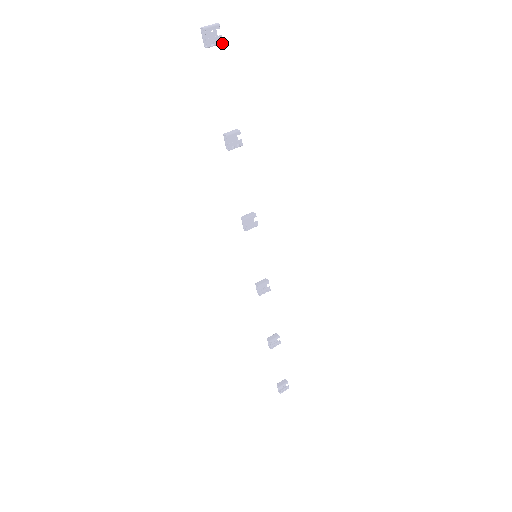
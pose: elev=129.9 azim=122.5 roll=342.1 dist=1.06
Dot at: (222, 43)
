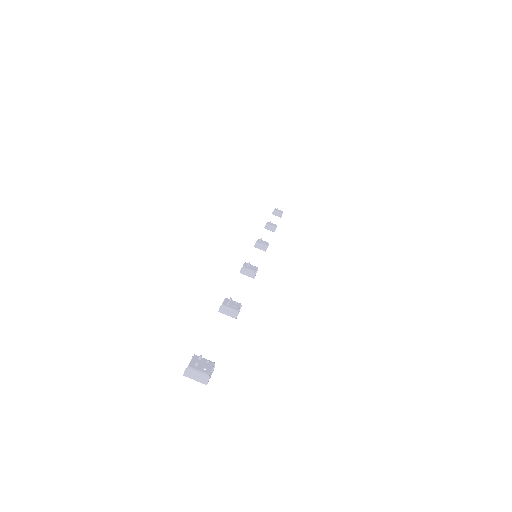
Dot at: (212, 371)
